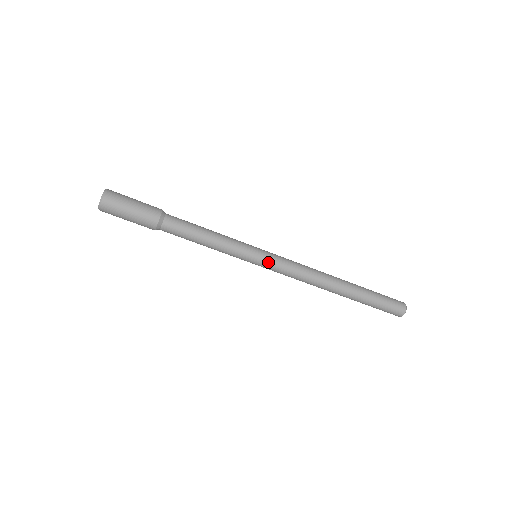
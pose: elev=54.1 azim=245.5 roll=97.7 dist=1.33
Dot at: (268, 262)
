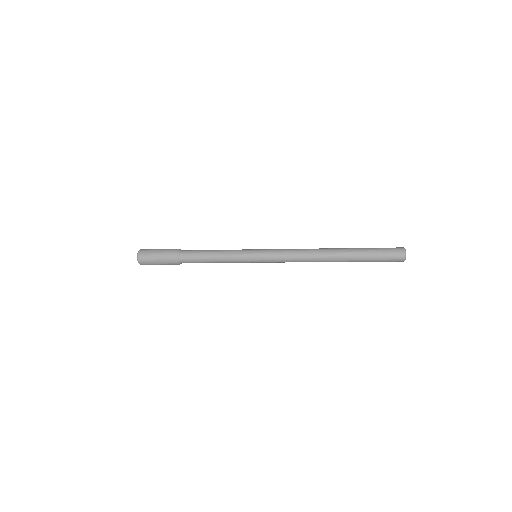
Dot at: (265, 261)
